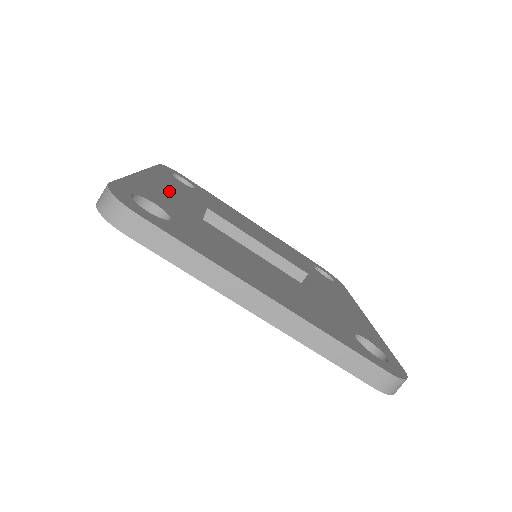
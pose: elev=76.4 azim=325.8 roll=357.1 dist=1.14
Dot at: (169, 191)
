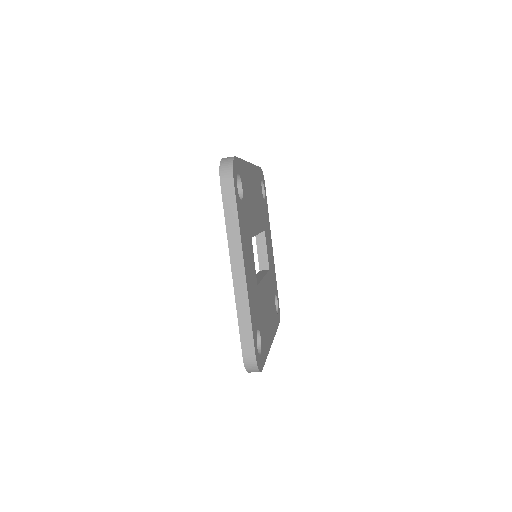
Dot at: (250, 271)
